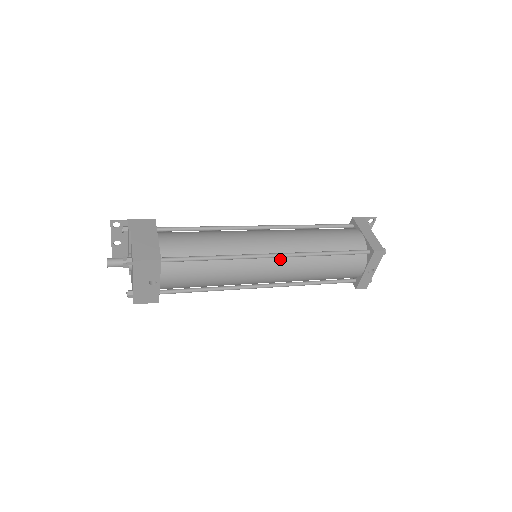
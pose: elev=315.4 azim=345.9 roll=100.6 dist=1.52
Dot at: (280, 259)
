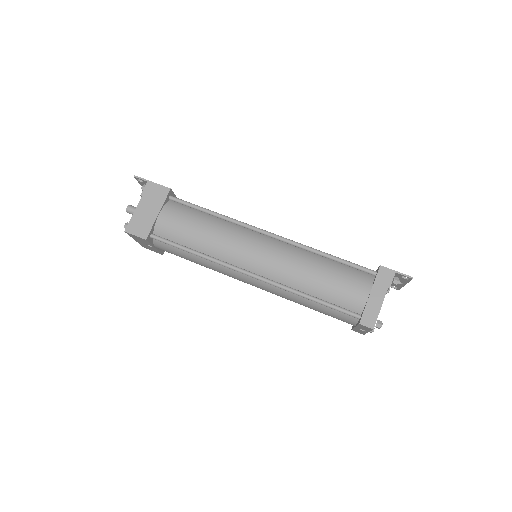
Dot at: occluded
